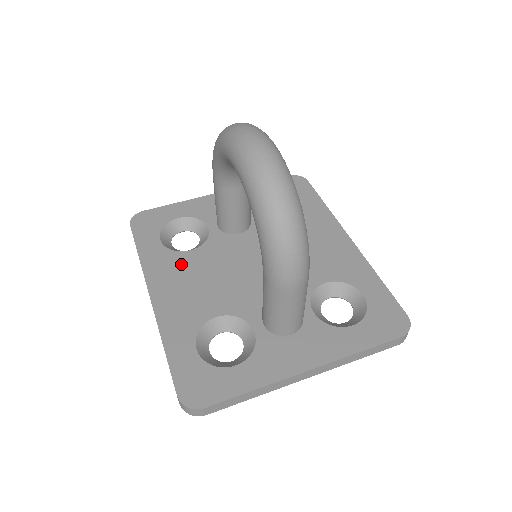
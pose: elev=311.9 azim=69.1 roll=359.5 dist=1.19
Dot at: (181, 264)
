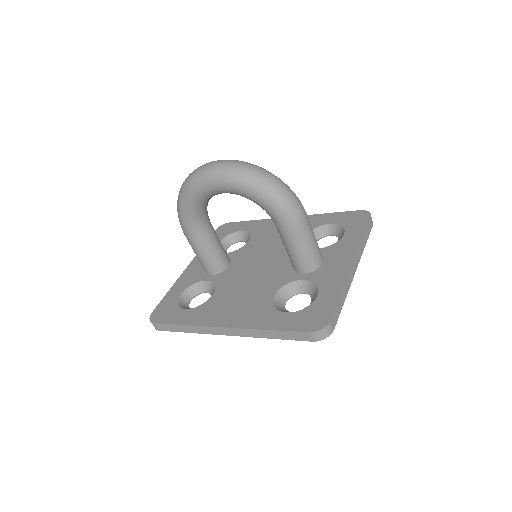
Dot at: (217, 303)
